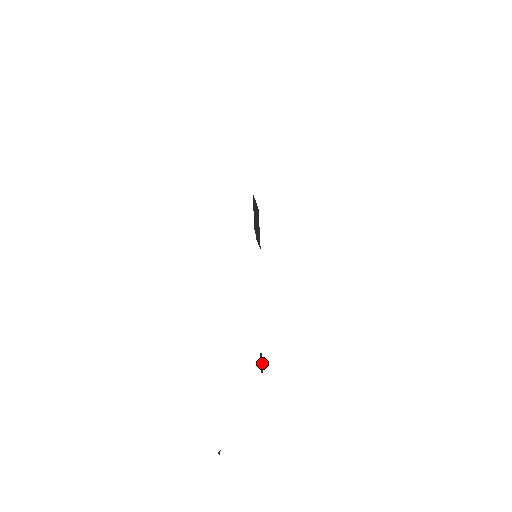
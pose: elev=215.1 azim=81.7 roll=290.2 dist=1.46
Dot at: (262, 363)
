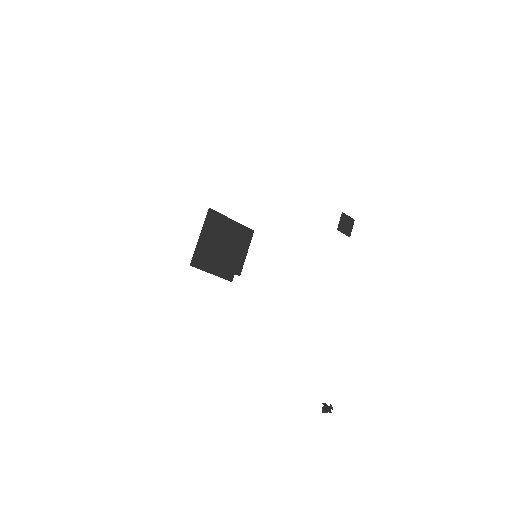
Dot at: (348, 217)
